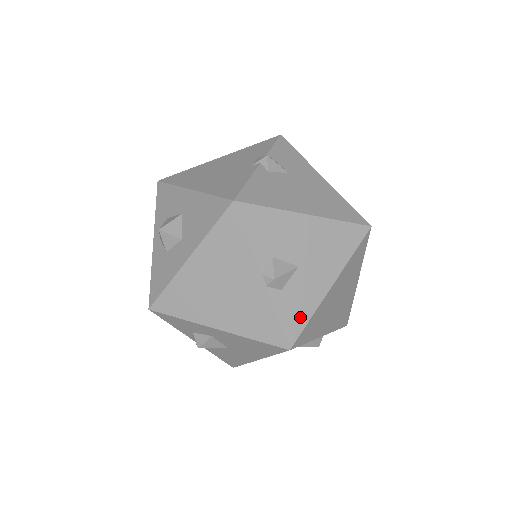
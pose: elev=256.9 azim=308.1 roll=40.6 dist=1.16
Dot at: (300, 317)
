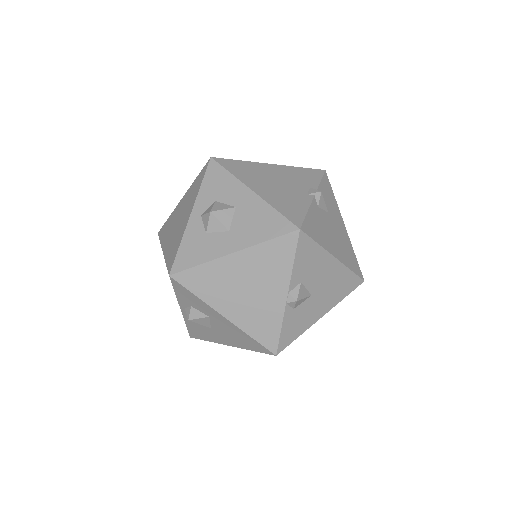
Dot at: (294, 333)
